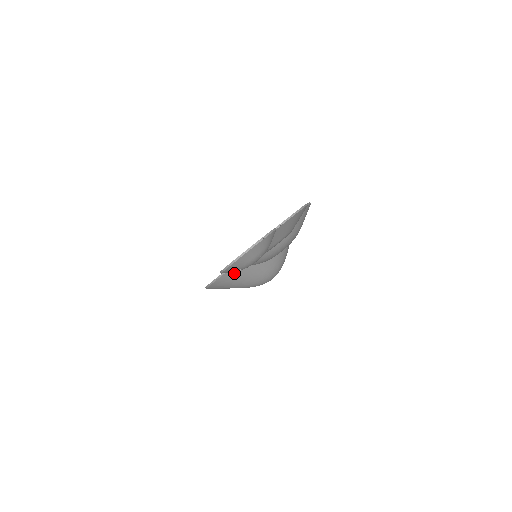
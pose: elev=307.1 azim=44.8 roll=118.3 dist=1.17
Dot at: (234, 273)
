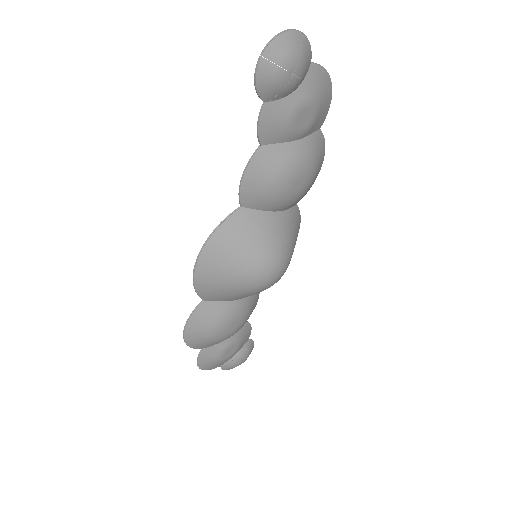
Dot at: (239, 223)
